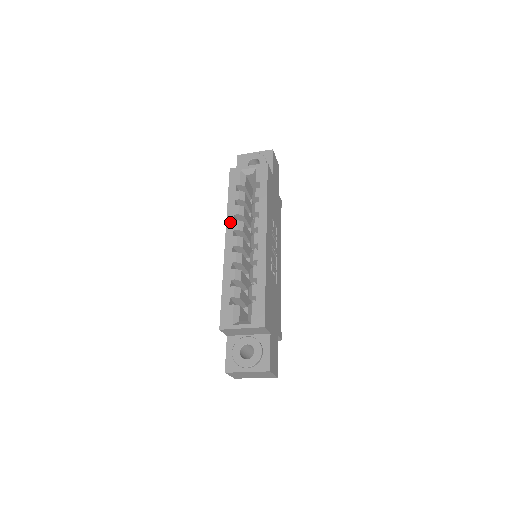
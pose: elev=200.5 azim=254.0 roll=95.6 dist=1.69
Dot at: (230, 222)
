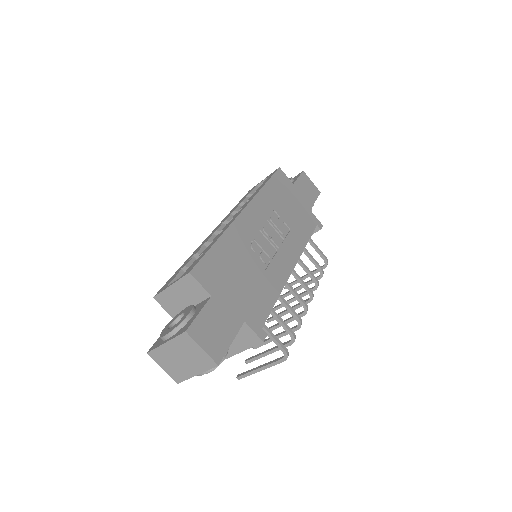
Dot at: (224, 219)
